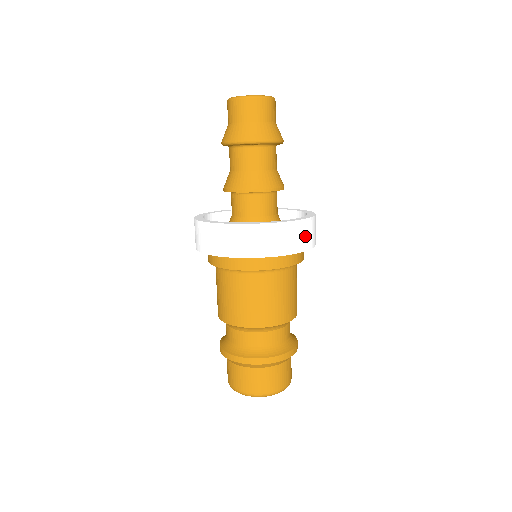
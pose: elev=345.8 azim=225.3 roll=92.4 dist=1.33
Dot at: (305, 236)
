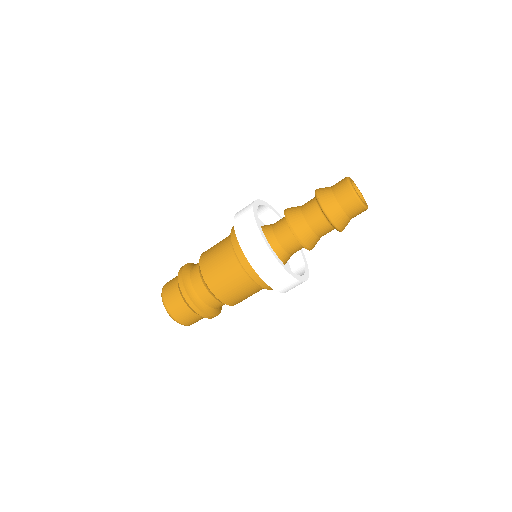
Dot at: occluded
